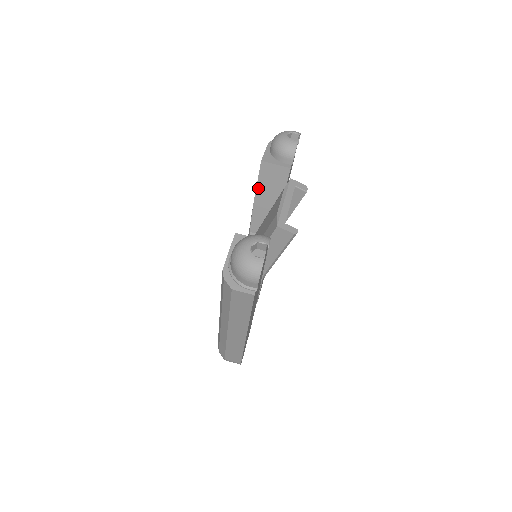
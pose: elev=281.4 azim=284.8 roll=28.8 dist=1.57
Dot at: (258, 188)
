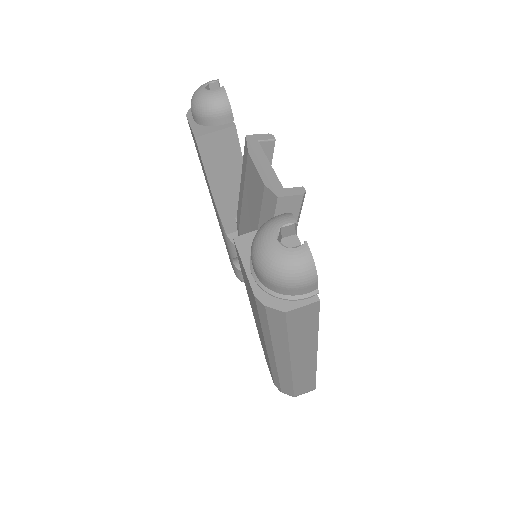
Dot at: (209, 175)
